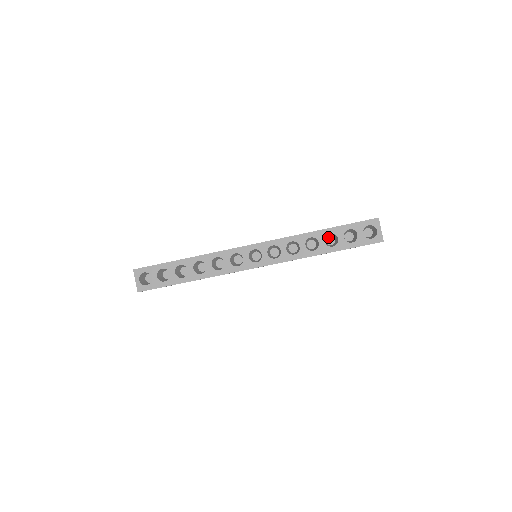
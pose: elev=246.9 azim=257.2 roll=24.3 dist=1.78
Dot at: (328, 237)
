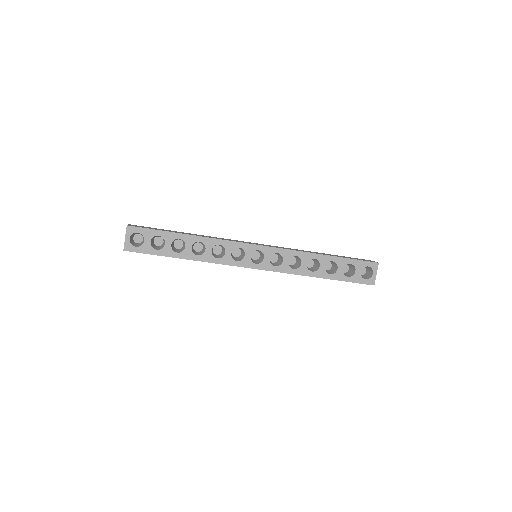
Dot at: occluded
